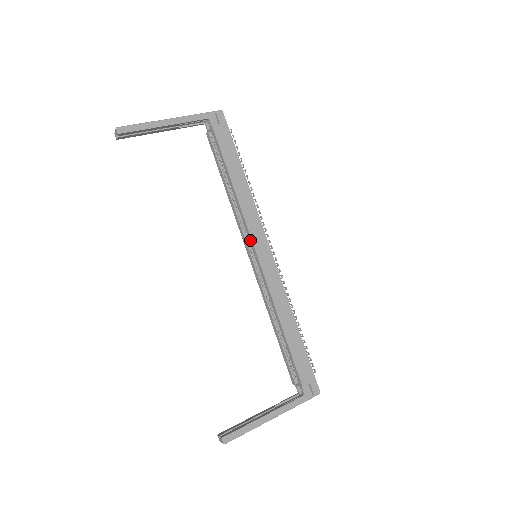
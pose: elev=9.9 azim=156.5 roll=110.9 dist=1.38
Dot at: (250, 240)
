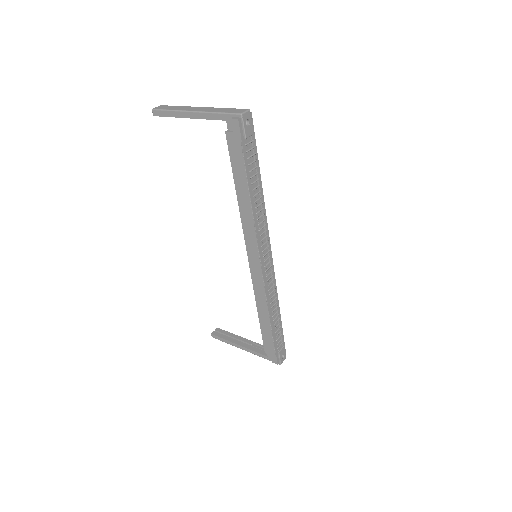
Dot at: (247, 245)
